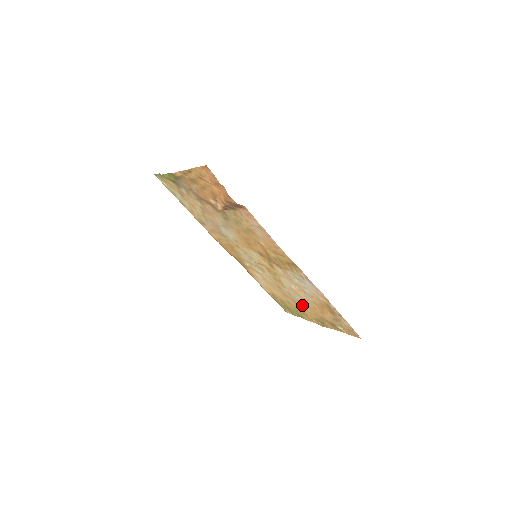
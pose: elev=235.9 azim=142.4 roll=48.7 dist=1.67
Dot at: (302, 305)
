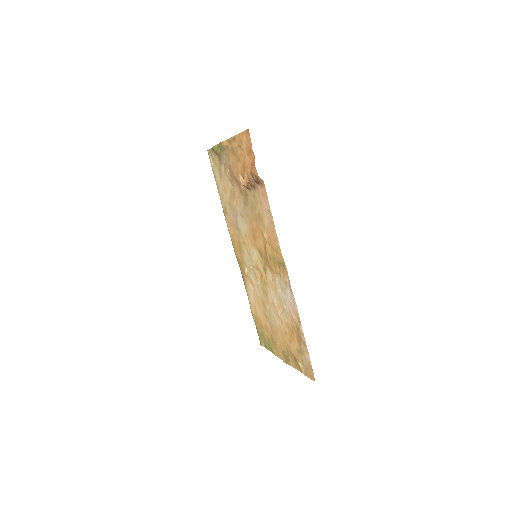
Dot at: (276, 330)
